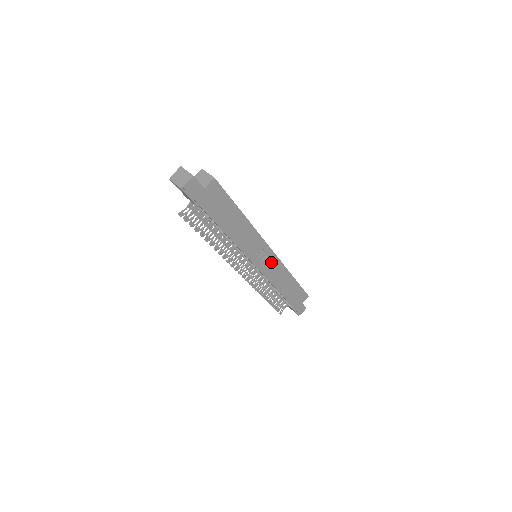
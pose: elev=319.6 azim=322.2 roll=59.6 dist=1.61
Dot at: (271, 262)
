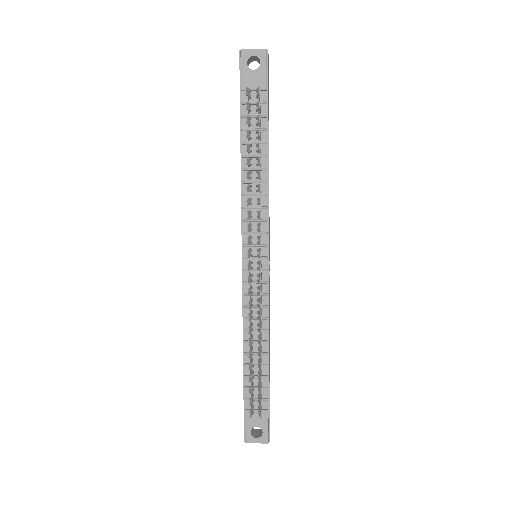
Dot at: occluded
